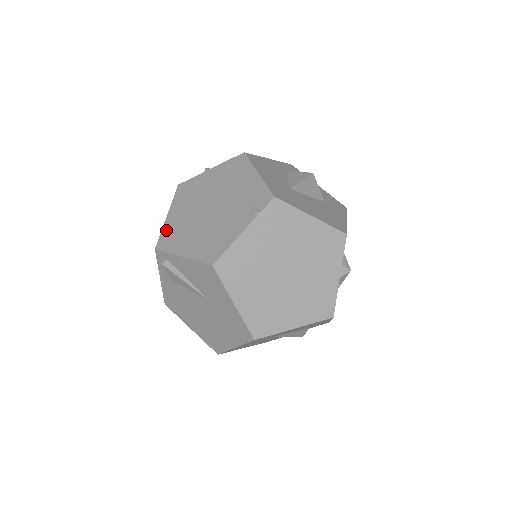
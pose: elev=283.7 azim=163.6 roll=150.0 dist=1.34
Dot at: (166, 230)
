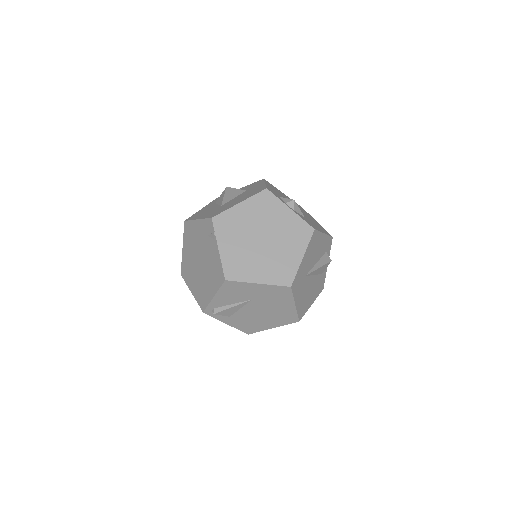
Dot at: (197, 298)
